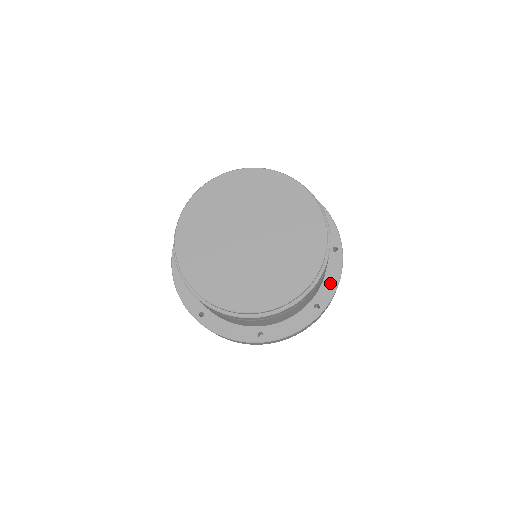
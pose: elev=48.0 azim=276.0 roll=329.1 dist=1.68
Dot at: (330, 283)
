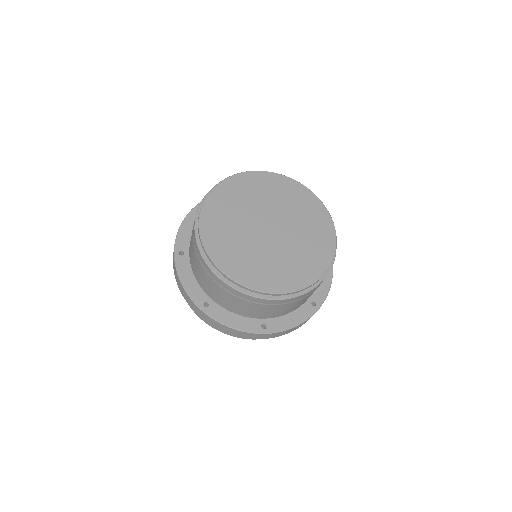
Dot at: (324, 285)
